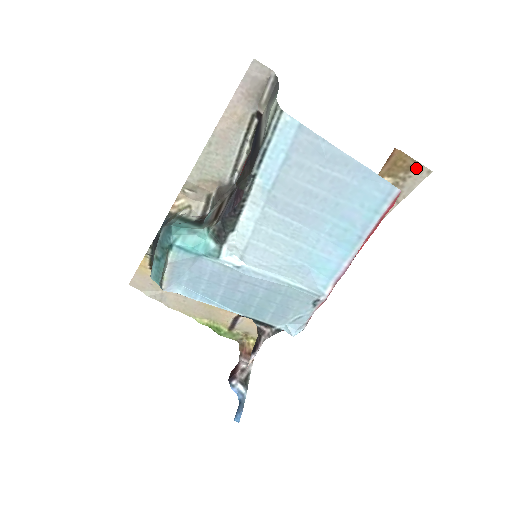
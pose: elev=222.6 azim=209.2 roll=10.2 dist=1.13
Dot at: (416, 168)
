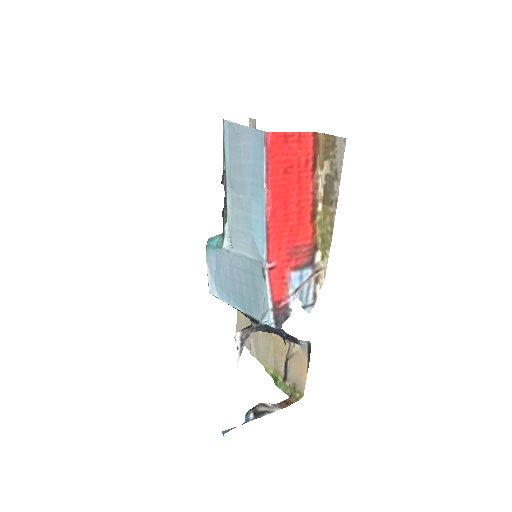
Dot at: (337, 142)
